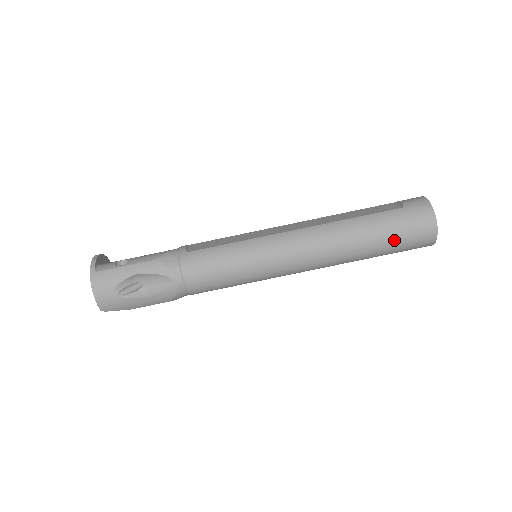
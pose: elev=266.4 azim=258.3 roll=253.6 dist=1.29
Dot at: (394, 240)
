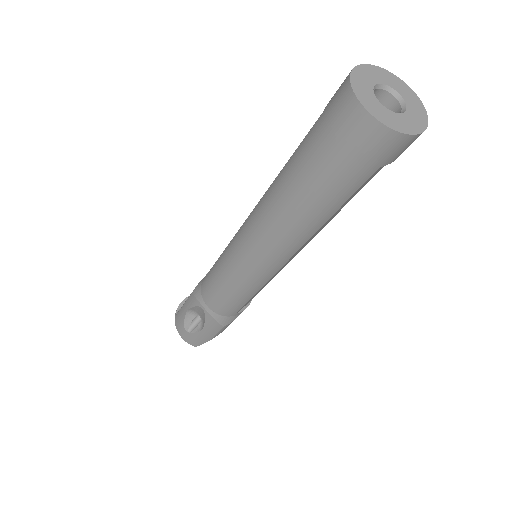
Dot at: (328, 170)
